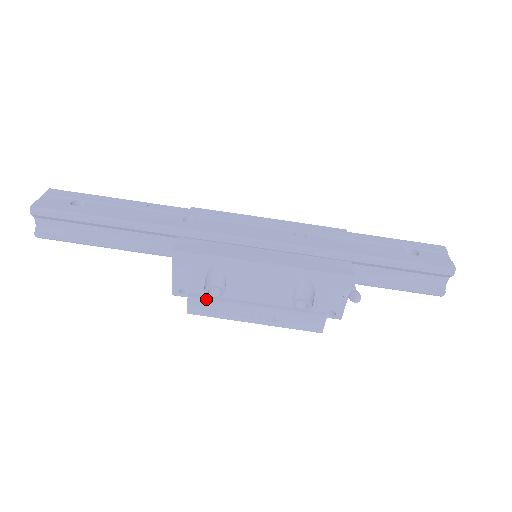
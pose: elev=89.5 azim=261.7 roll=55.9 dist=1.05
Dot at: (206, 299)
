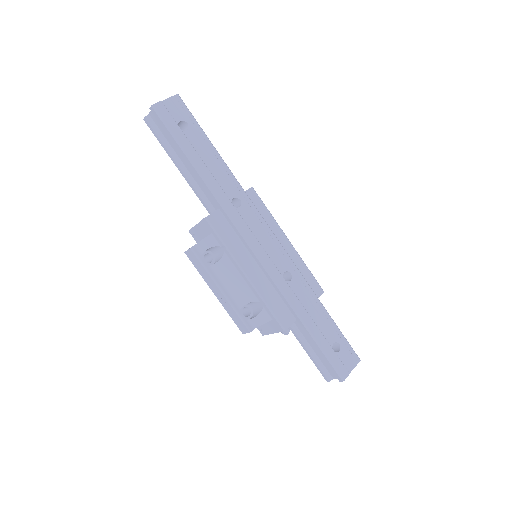
Dot at: (199, 259)
